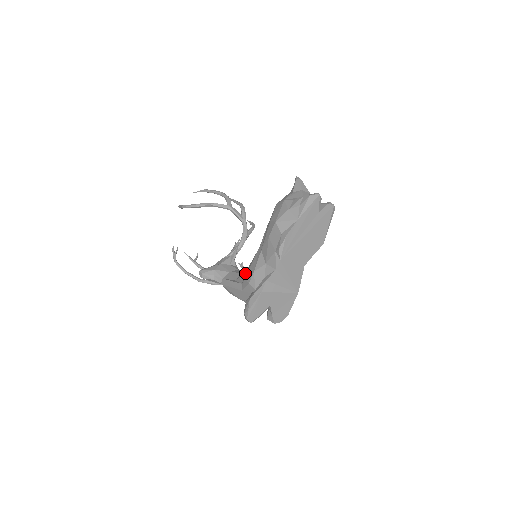
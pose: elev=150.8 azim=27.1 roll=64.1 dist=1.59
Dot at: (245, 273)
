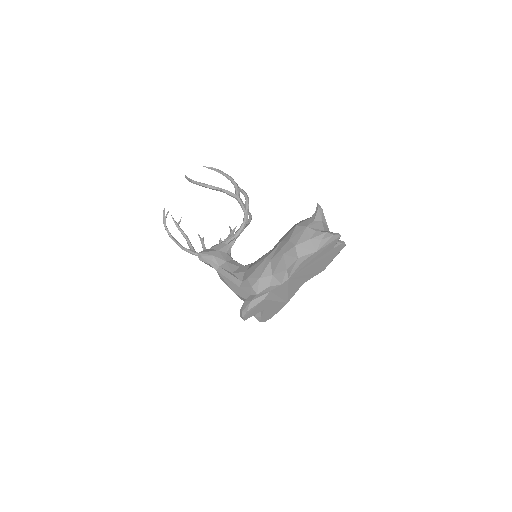
Dot at: (246, 272)
